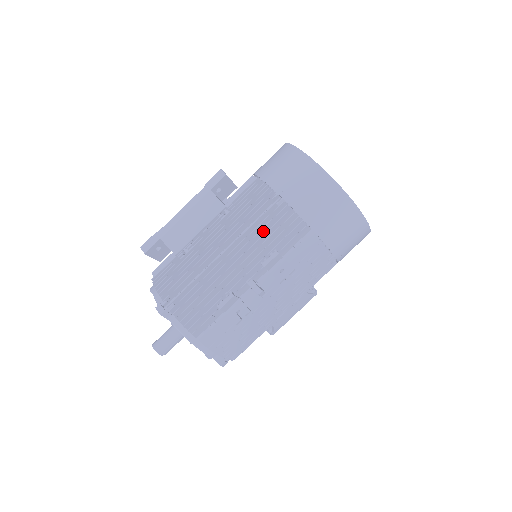
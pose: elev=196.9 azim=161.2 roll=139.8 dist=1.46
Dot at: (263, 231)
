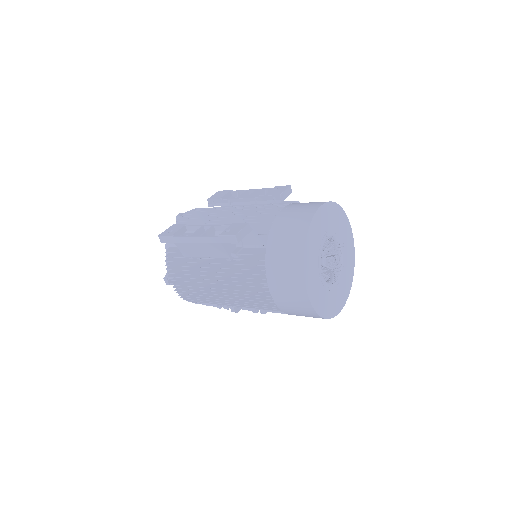
Dot at: (250, 295)
